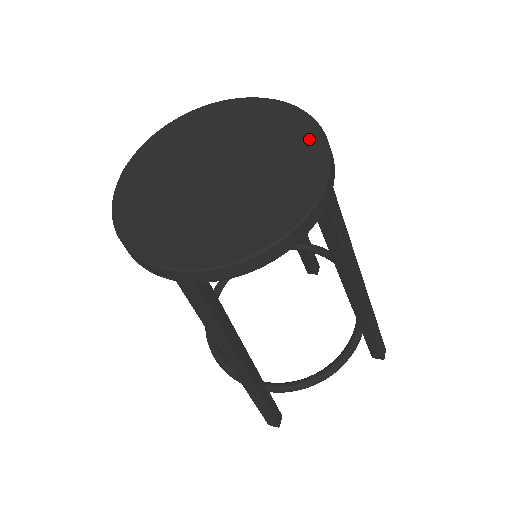
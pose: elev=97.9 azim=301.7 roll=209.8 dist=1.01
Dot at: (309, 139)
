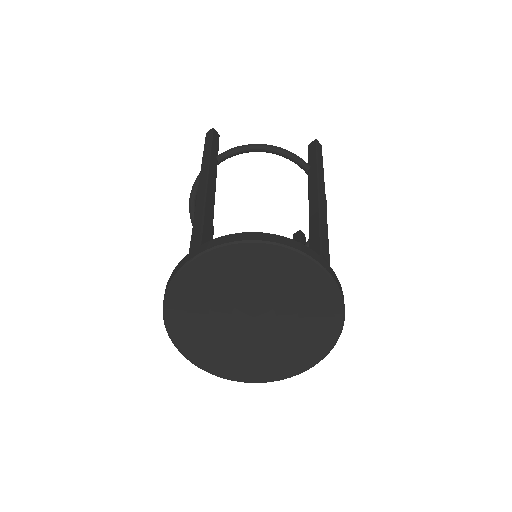
Dot at: (324, 342)
